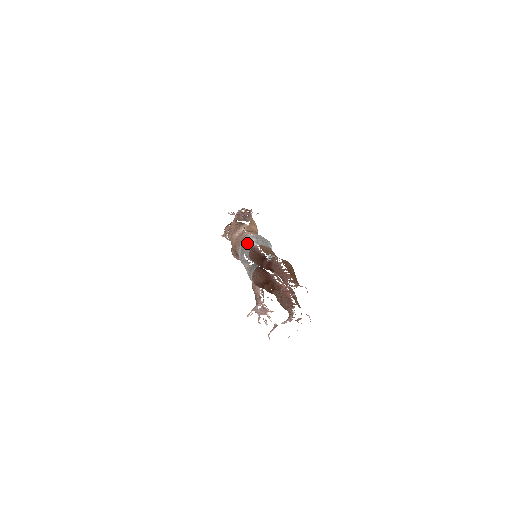
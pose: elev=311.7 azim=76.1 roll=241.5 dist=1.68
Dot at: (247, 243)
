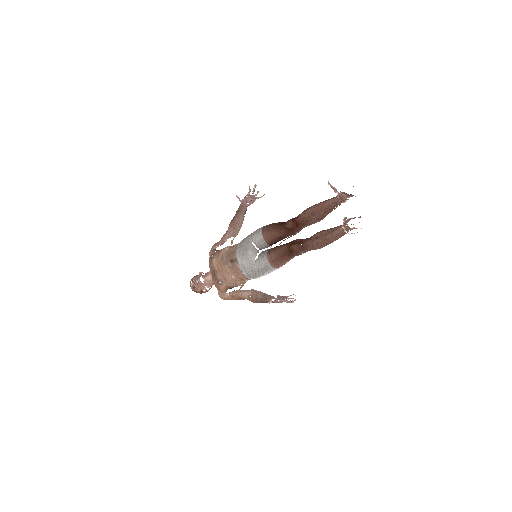
Dot at: occluded
